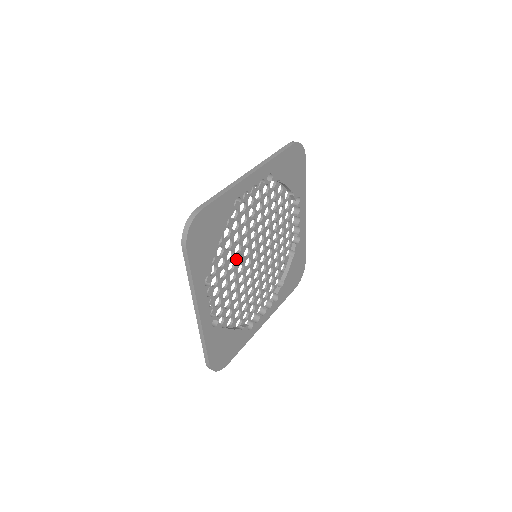
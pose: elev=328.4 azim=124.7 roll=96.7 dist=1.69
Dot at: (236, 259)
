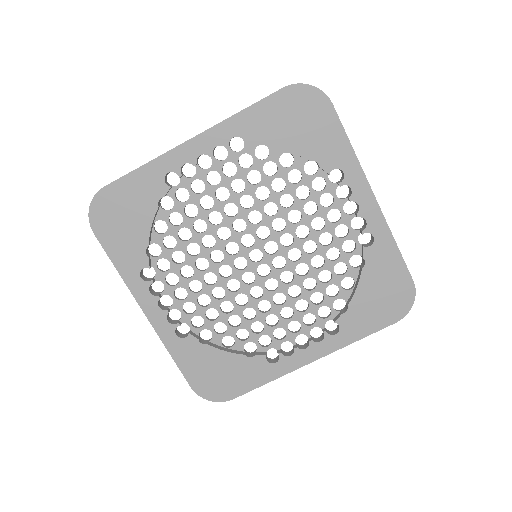
Dot at: (210, 256)
